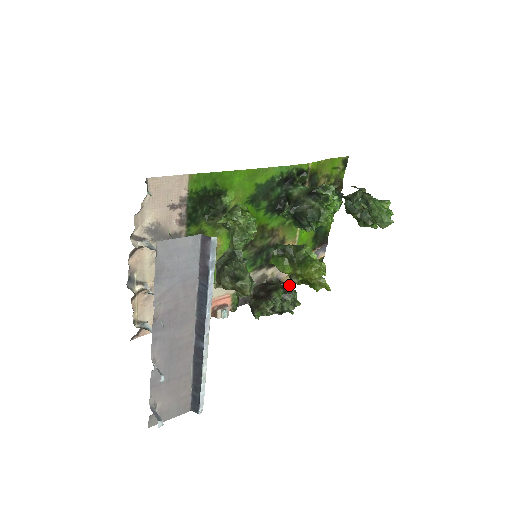
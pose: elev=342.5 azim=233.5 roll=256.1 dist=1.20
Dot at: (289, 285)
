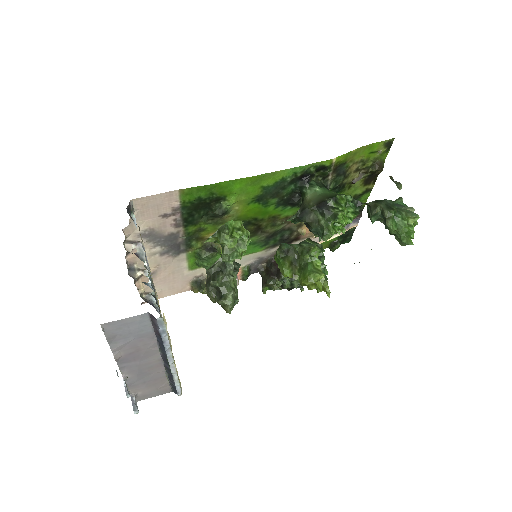
Dot at: occluded
